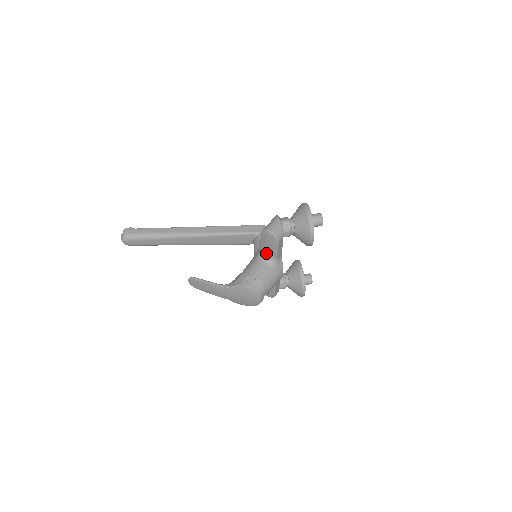
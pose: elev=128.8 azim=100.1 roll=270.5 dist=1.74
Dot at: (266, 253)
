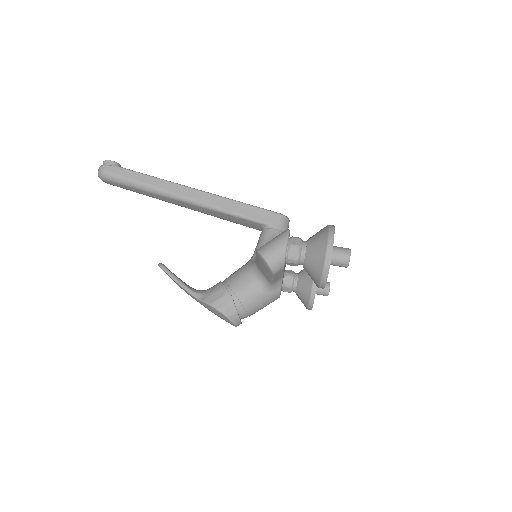
Dot at: (260, 271)
